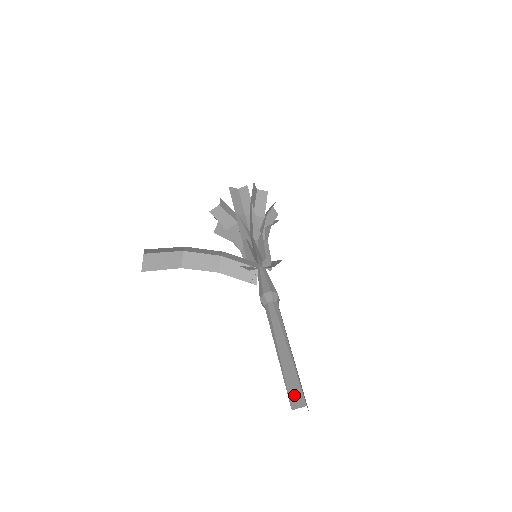
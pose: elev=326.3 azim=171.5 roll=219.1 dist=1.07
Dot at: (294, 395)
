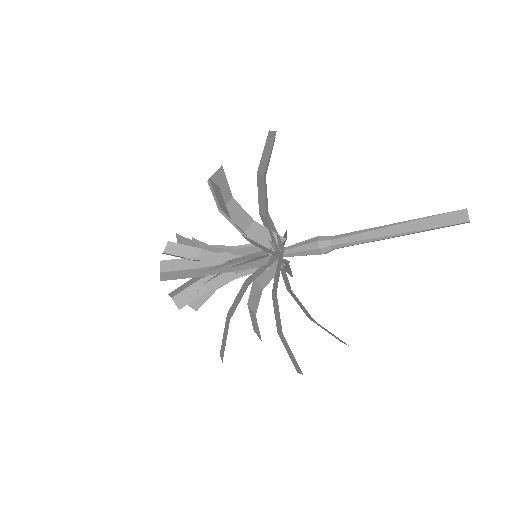
Dot at: (452, 211)
